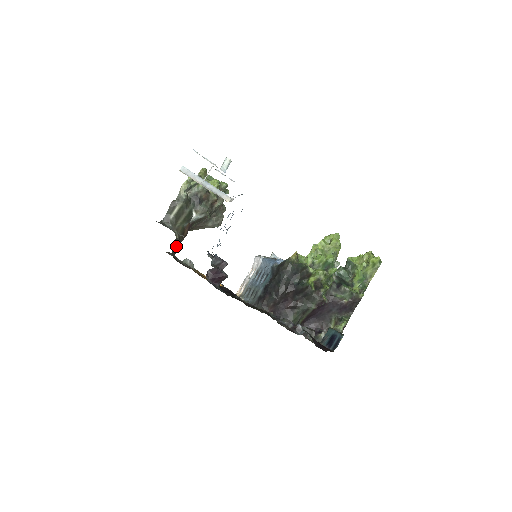
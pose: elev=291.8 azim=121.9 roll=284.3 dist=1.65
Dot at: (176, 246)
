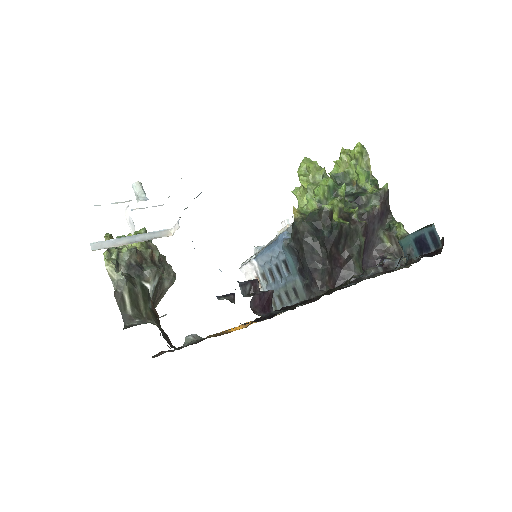
Dot at: (165, 335)
